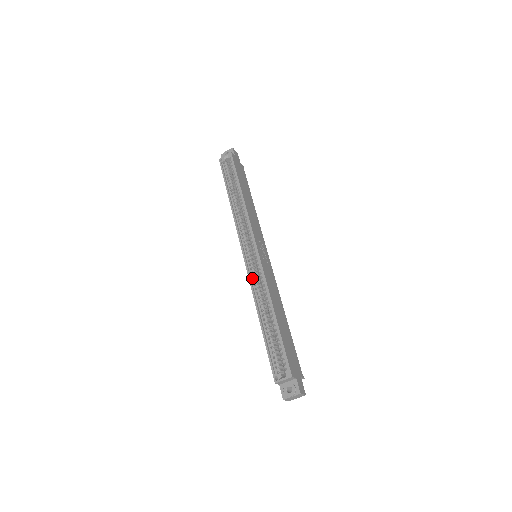
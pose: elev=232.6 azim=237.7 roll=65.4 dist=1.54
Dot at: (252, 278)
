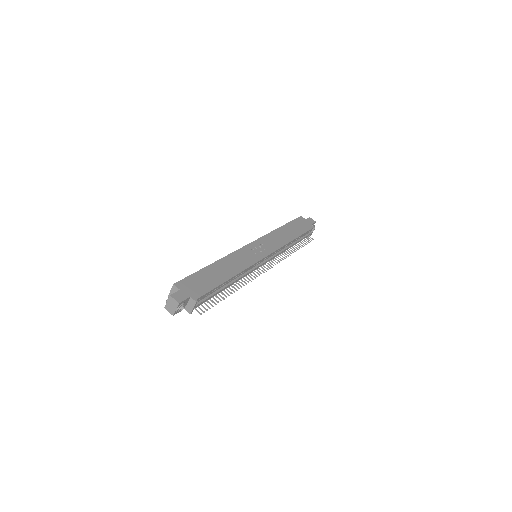
Dot at: occluded
